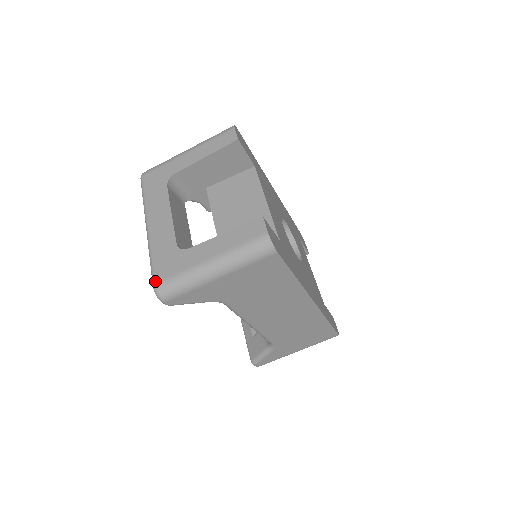
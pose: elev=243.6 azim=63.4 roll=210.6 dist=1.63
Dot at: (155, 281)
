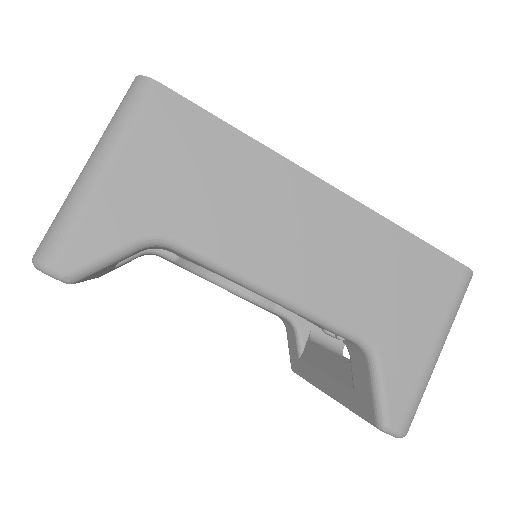
Dot at: occluded
